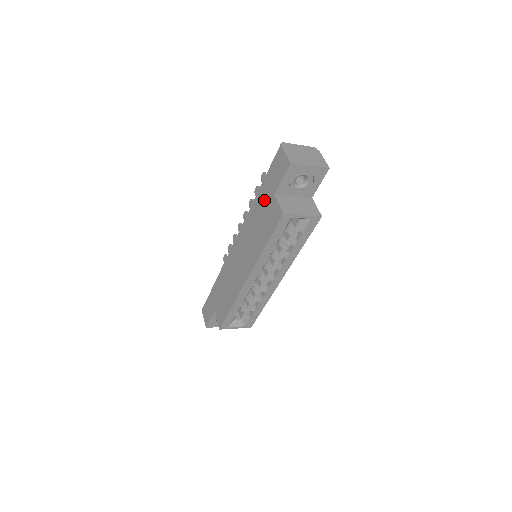
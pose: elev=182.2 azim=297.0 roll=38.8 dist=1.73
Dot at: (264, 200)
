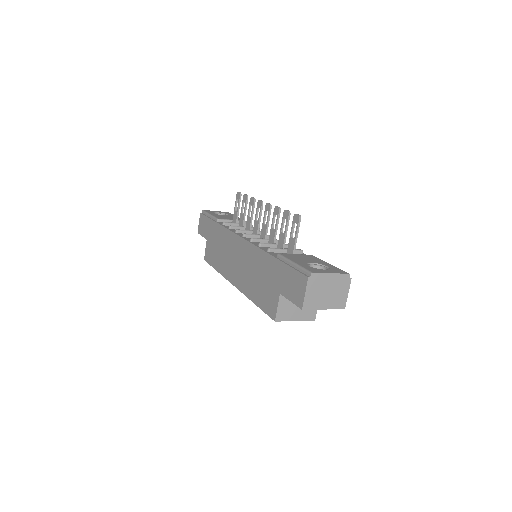
Dot at: (273, 276)
